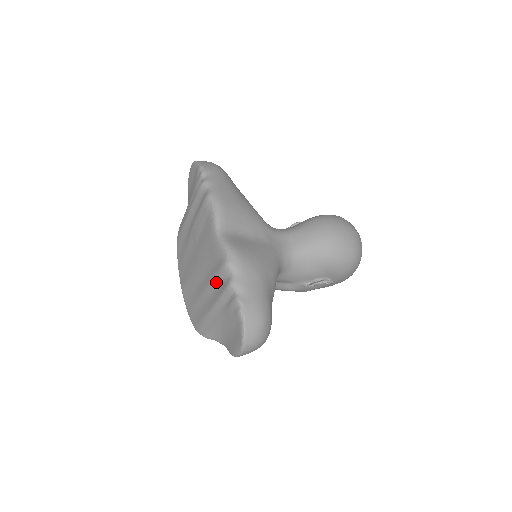
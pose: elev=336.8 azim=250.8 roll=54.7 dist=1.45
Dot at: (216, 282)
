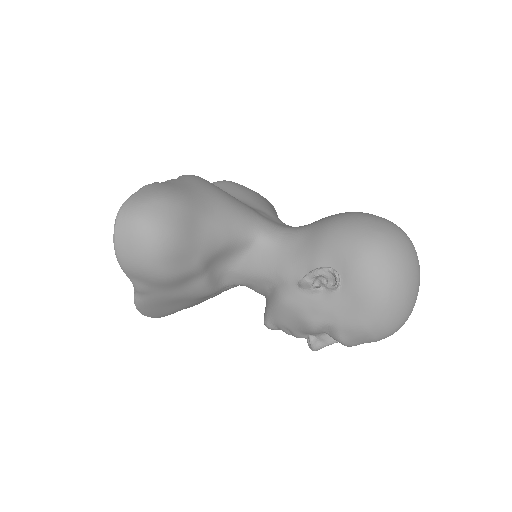
Dot at: occluded
